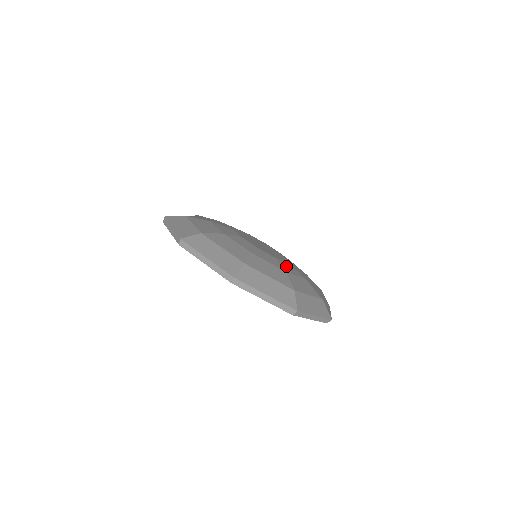
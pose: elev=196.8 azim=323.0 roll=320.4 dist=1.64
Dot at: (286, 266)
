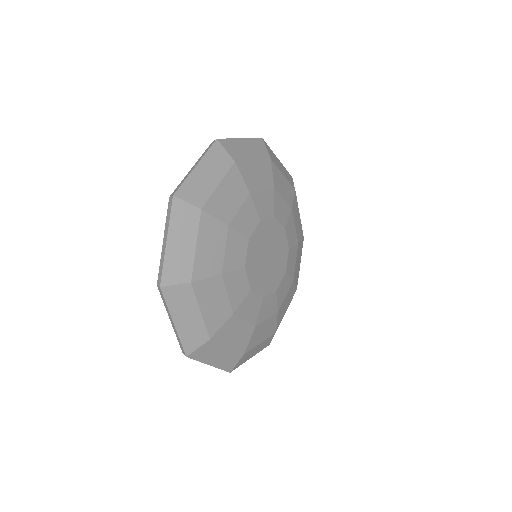
Dot at: (266, 307)
